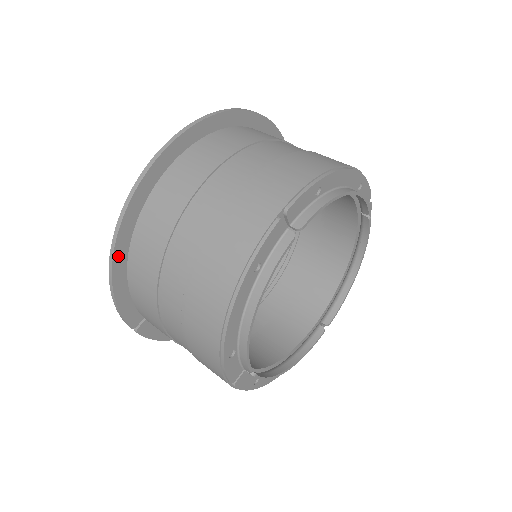
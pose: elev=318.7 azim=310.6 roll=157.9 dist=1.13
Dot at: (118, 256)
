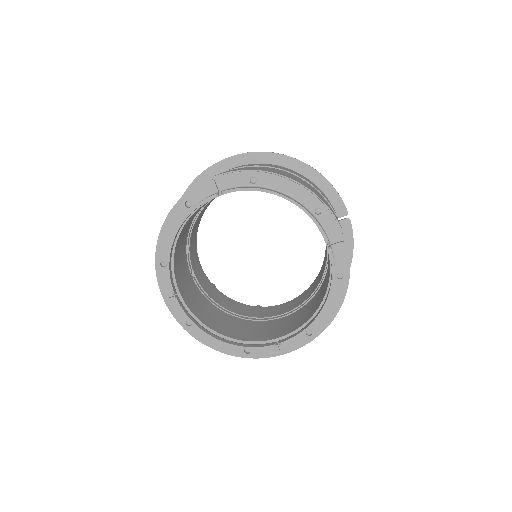
Dot at: occluded
